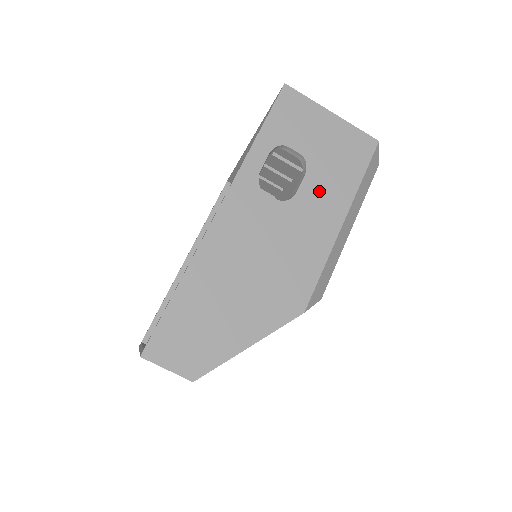
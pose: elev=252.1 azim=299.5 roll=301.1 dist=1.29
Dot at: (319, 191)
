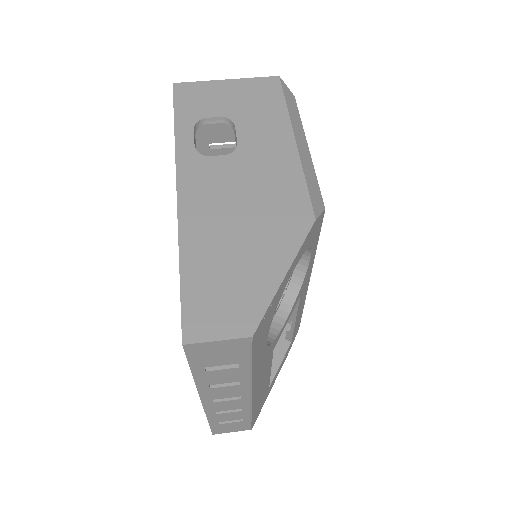
Dot at: (256, 131)
